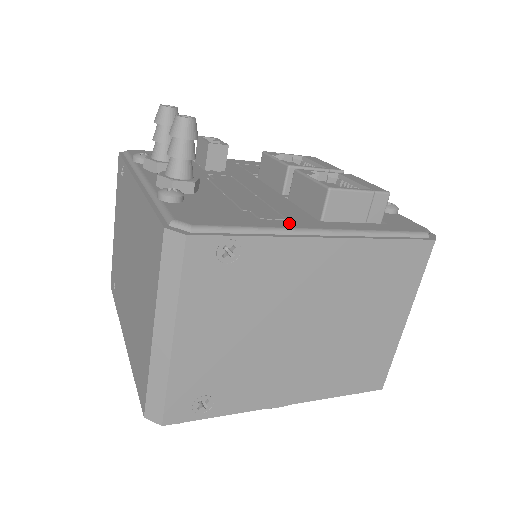
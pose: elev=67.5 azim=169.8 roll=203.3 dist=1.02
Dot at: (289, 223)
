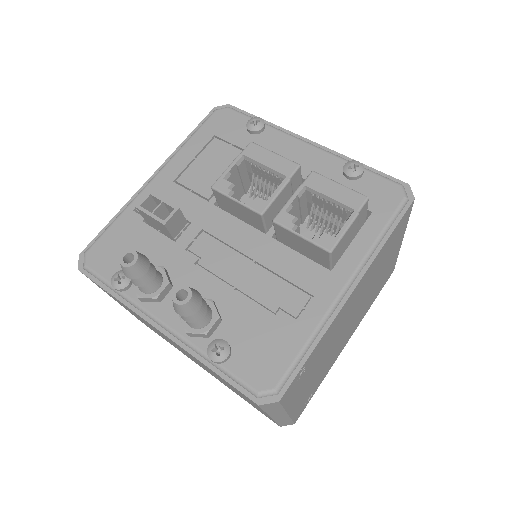
Dot at: (318, 304)
